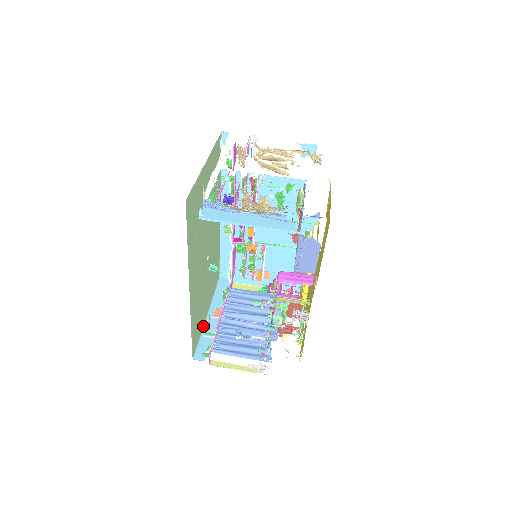
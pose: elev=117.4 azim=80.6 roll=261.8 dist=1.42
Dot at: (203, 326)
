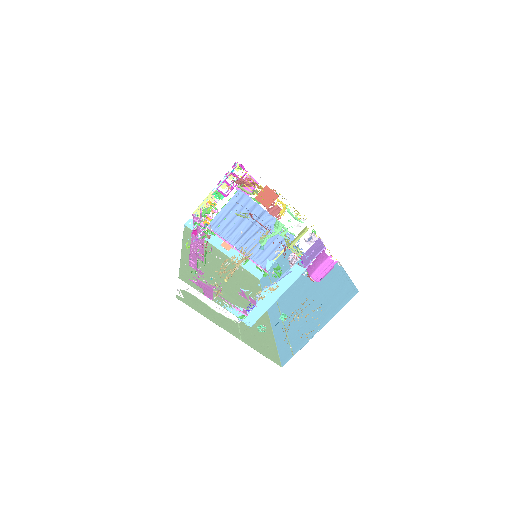
Dot at: occluded
